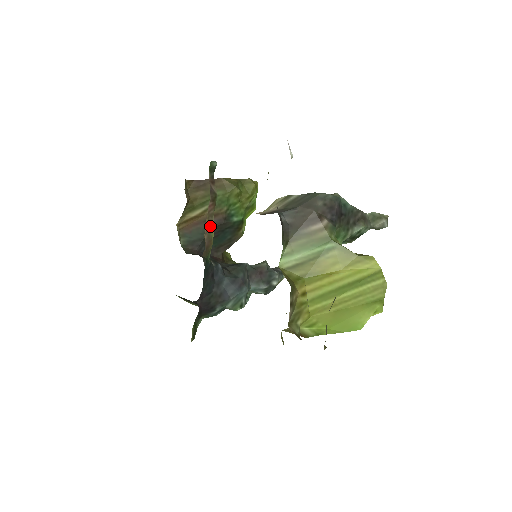
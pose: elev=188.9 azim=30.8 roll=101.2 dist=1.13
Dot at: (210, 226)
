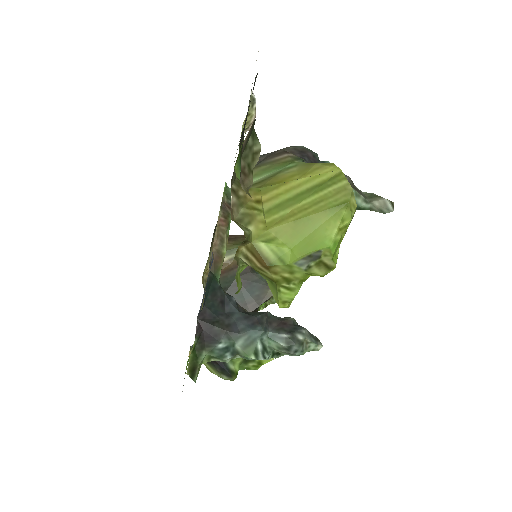
Dot at: (221, 242)
